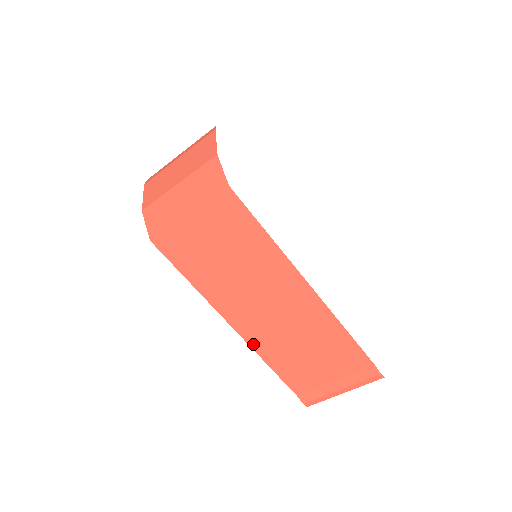
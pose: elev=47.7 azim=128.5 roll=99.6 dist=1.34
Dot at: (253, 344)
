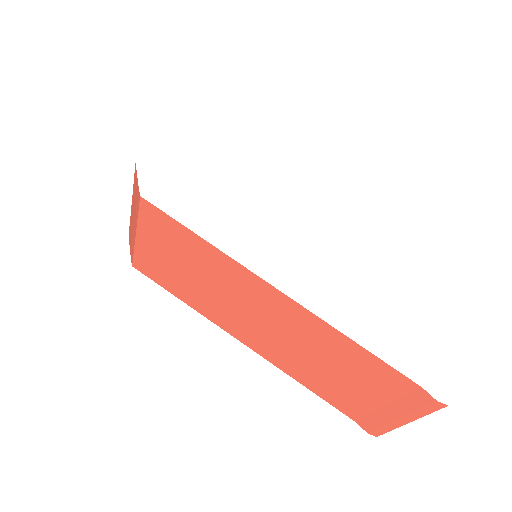
Dot at: (274, 362)
